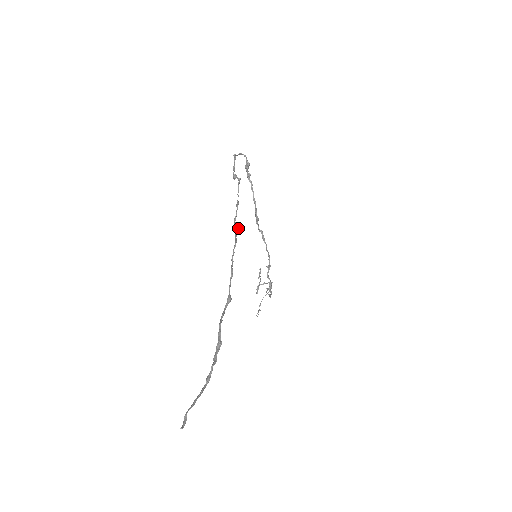
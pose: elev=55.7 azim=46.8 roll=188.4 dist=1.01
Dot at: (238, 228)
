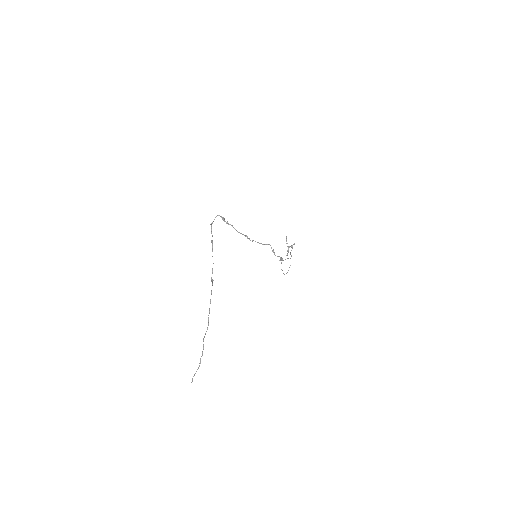
Dot at: (213, 280)
